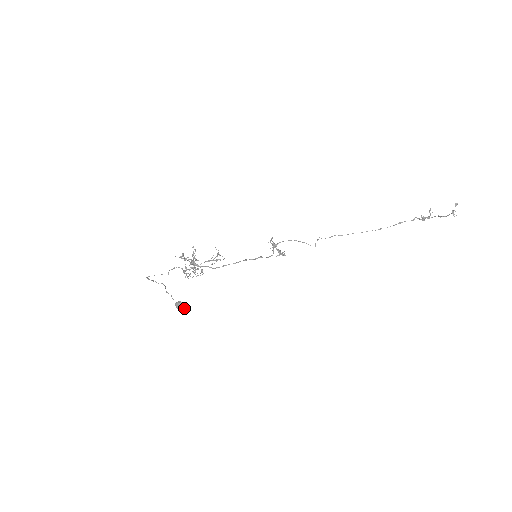
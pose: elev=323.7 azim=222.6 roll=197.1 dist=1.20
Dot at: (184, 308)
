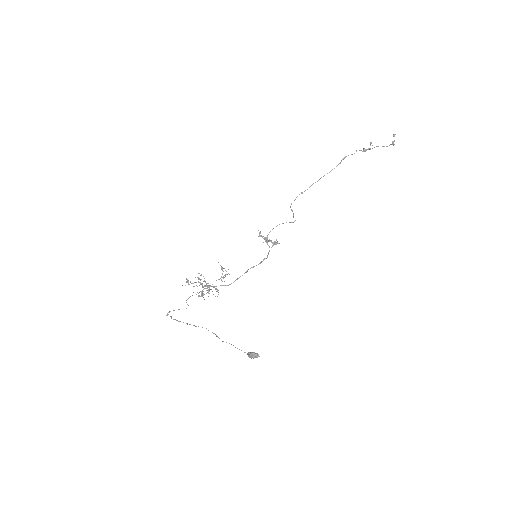
Dot at: occluded
